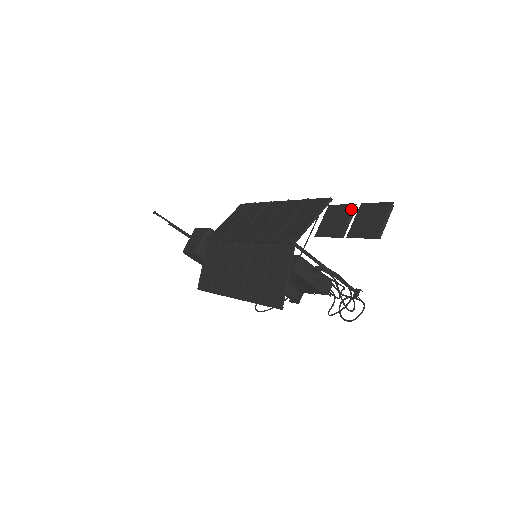
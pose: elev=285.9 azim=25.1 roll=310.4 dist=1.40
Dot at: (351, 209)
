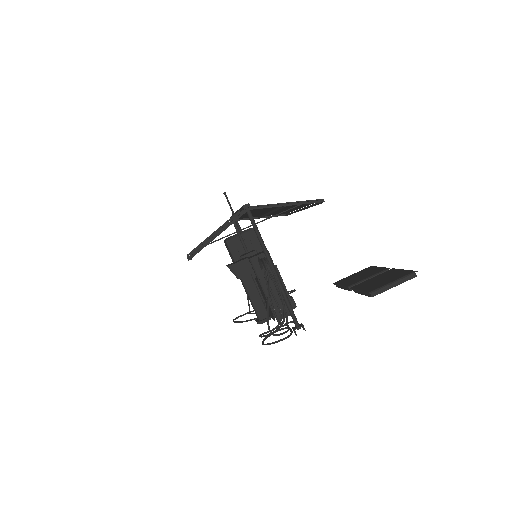
Dot at: (381, 270)
